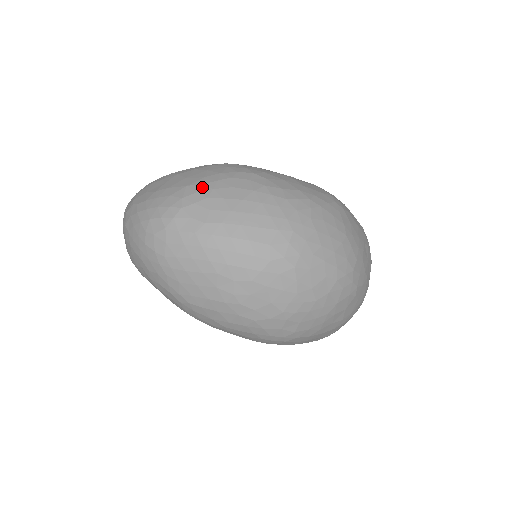
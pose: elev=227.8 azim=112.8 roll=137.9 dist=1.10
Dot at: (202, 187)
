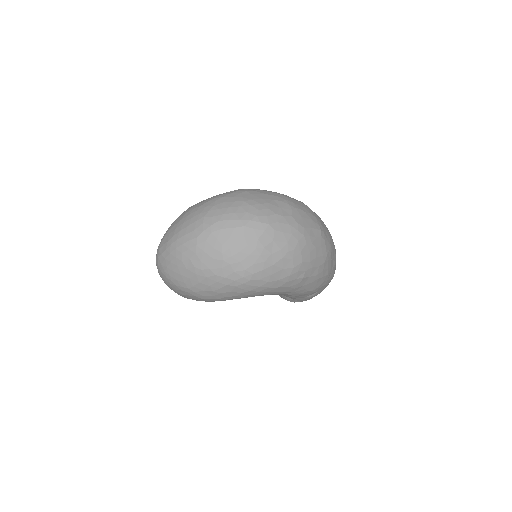
Dot at: (168, 229)
